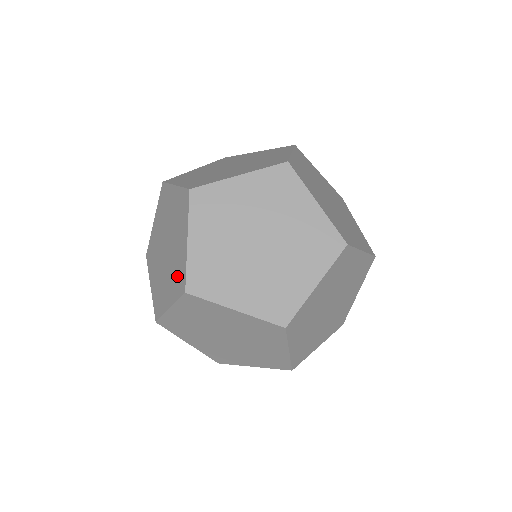
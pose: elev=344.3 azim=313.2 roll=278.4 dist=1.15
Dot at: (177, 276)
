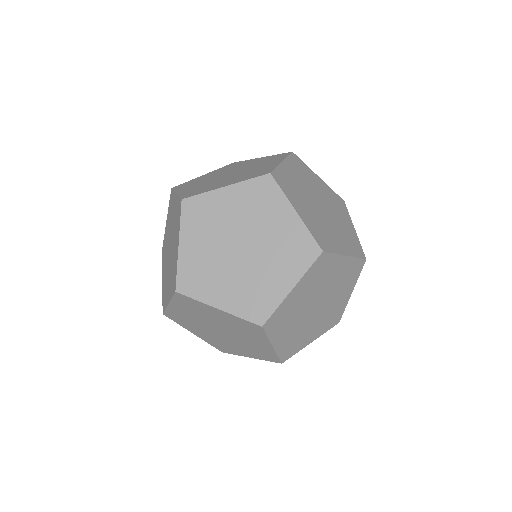
Dot at: (260, 353)
